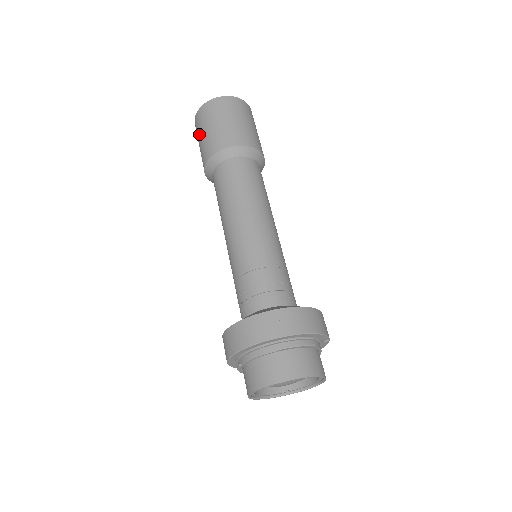
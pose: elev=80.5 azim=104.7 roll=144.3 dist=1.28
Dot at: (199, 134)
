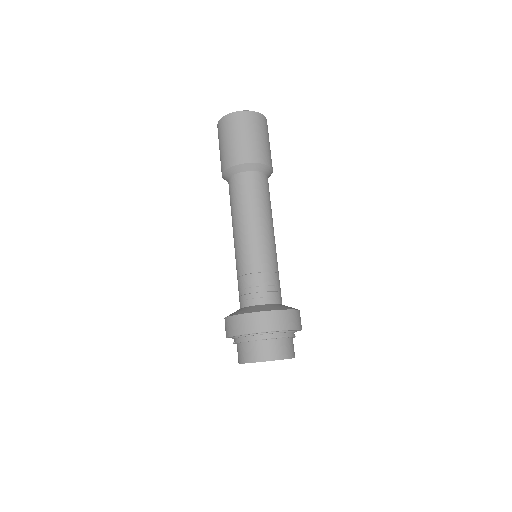
Dot at: (219, 143)
